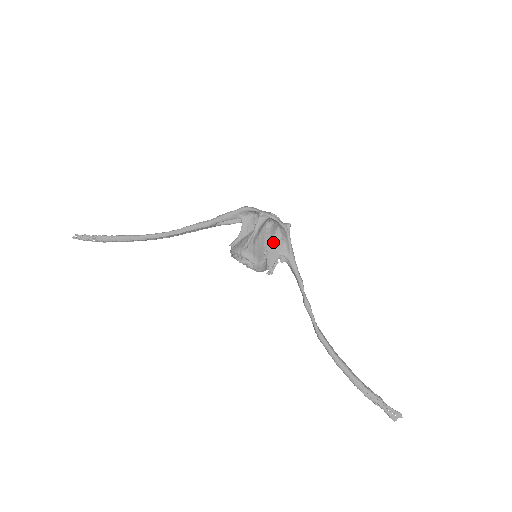
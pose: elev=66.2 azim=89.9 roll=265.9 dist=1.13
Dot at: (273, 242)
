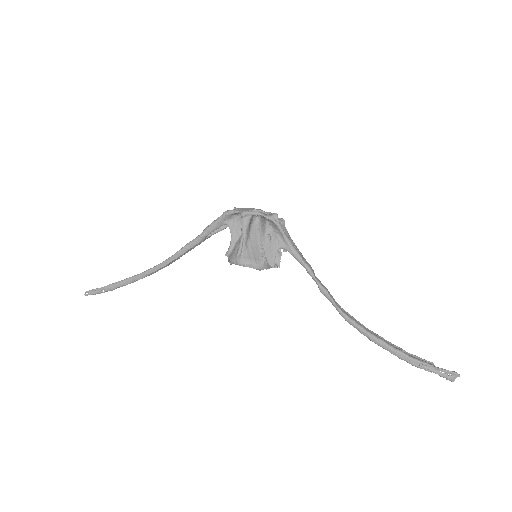
Dot at: (266, 237)
